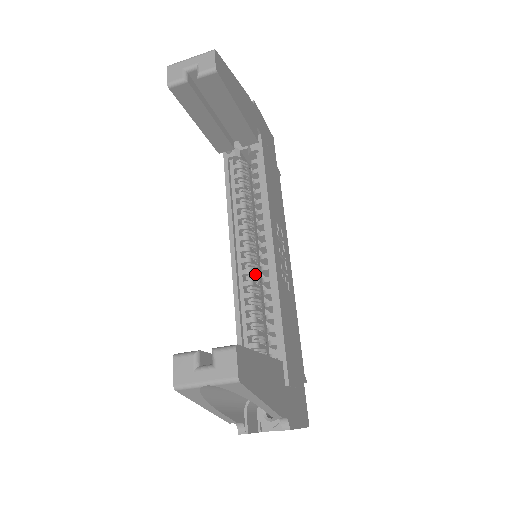
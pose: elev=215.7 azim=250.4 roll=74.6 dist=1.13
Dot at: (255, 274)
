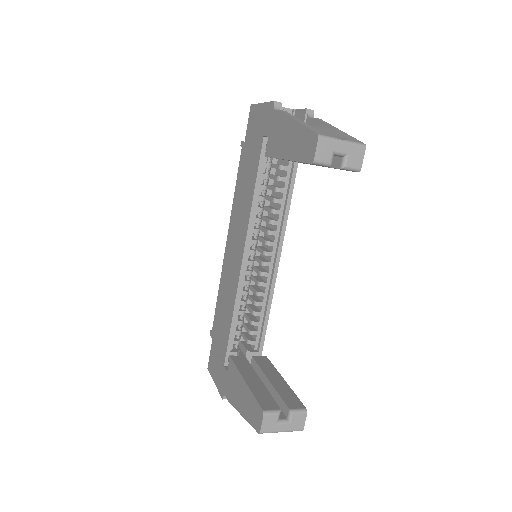
Dot at: occluded
